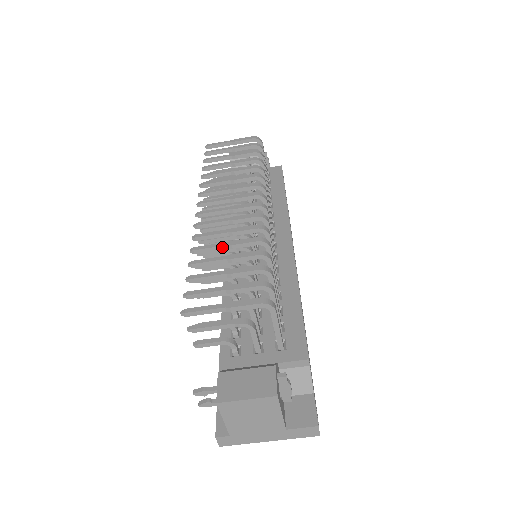
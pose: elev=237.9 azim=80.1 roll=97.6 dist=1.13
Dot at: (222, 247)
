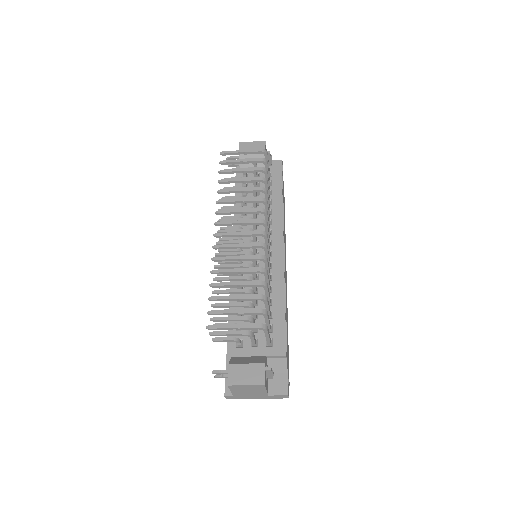
Dot at: (233, 272)
